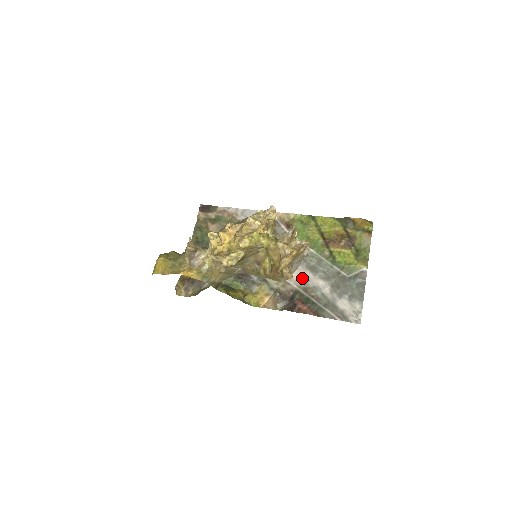
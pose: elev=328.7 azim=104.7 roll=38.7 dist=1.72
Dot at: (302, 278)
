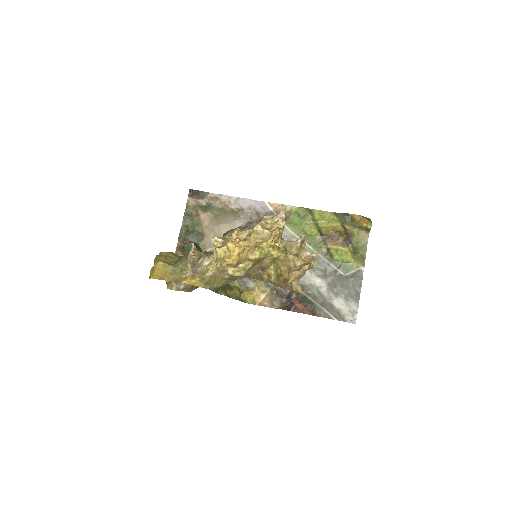
Dot at: occluded
